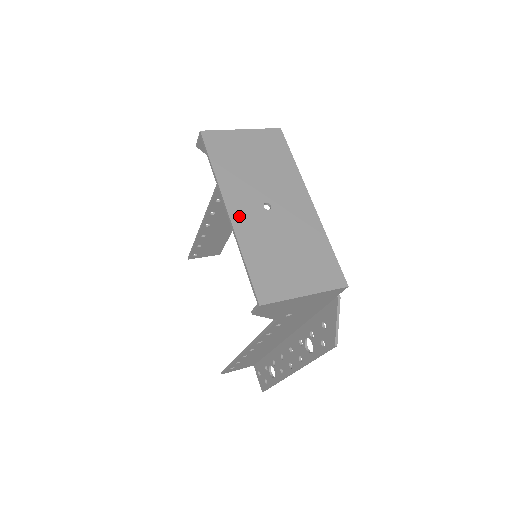
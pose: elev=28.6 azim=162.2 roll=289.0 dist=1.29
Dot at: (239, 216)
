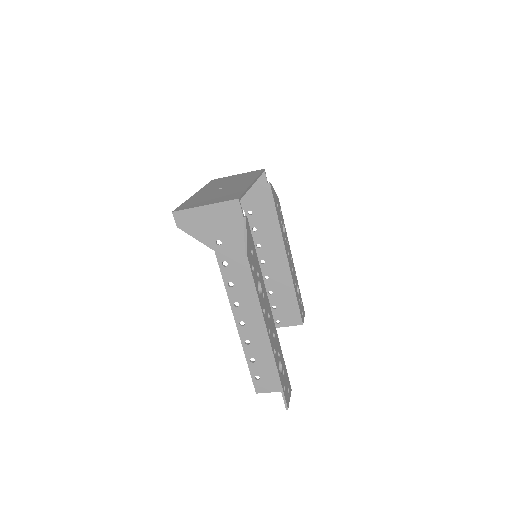
Dot at: (199, 194)
